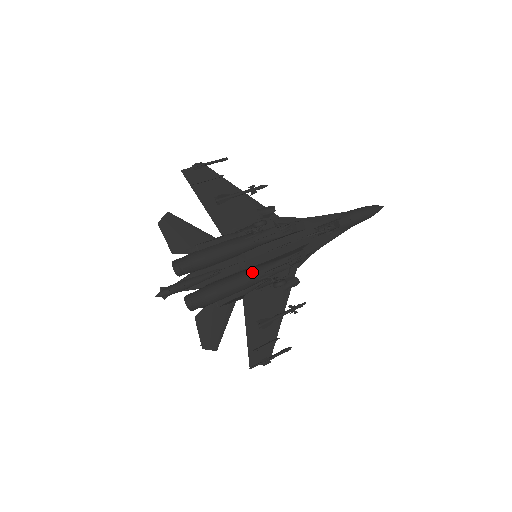
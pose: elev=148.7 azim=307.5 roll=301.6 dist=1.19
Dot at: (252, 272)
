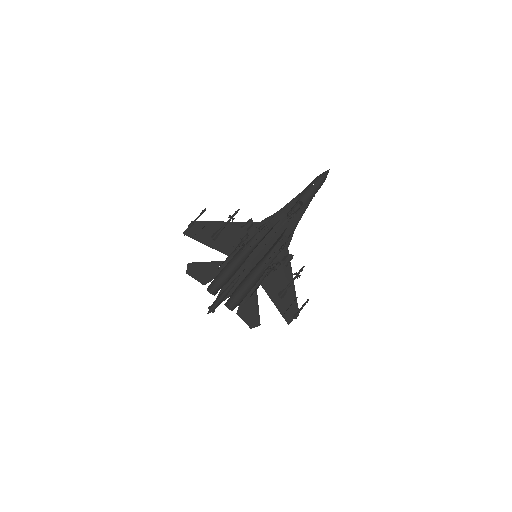
Dot at: (257, 268)
